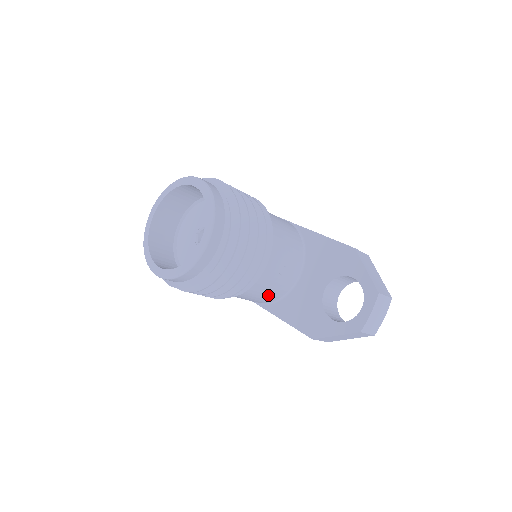
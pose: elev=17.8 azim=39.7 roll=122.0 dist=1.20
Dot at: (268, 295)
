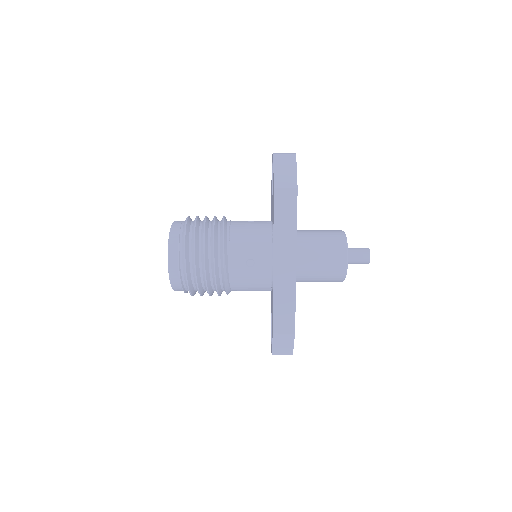
Dot at: occluded
